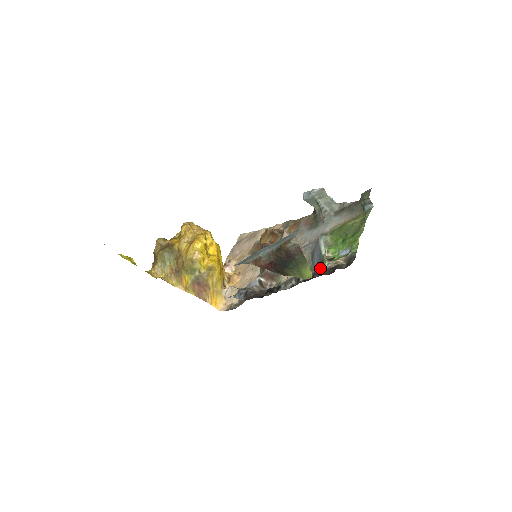
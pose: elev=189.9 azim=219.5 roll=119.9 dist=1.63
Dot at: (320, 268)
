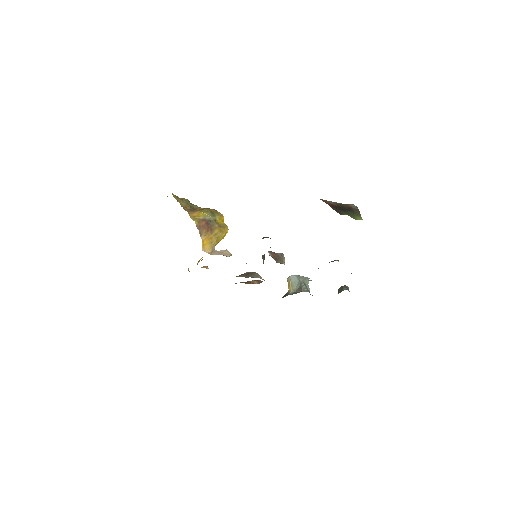
Dot at: (332, 261)
